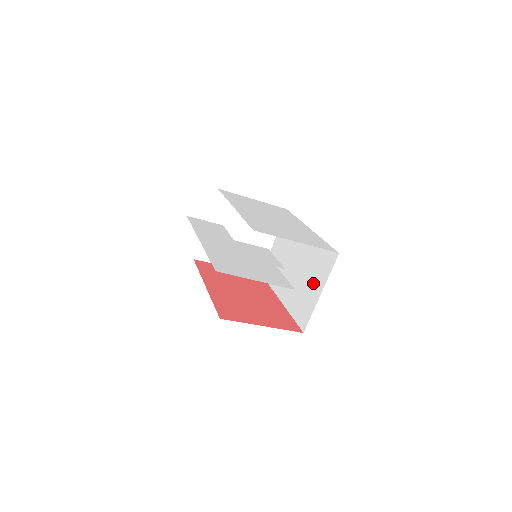
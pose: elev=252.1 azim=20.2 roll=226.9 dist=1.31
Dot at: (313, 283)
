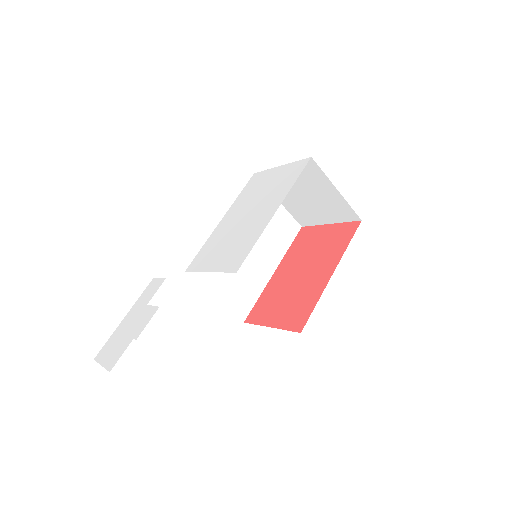
Dot at: occluded
